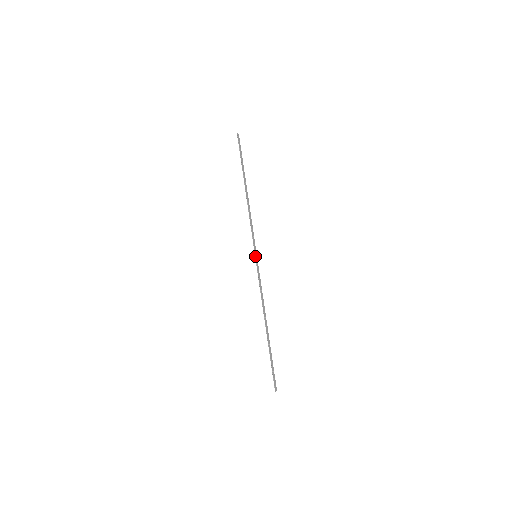
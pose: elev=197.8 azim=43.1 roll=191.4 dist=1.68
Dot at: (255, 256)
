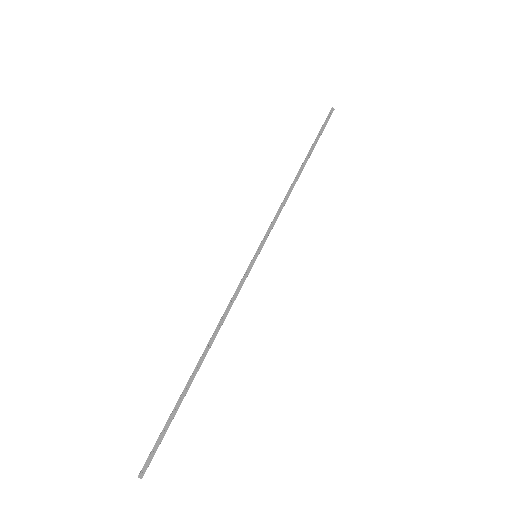
Dot at: (254, 255)
